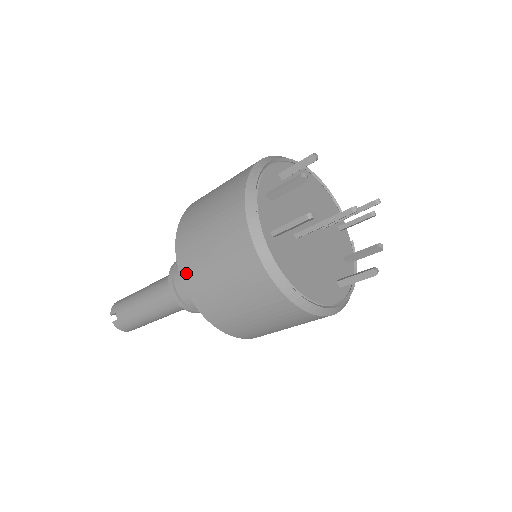
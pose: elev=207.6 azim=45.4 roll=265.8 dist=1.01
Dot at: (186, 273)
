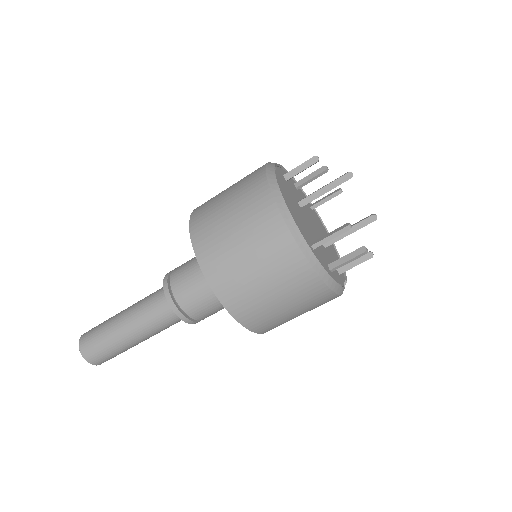
Dot at: occluded
